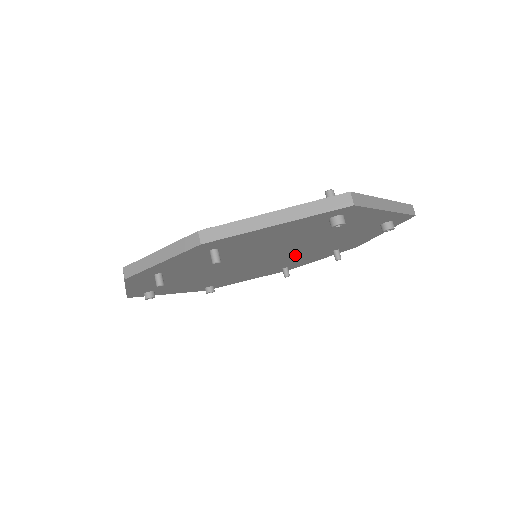
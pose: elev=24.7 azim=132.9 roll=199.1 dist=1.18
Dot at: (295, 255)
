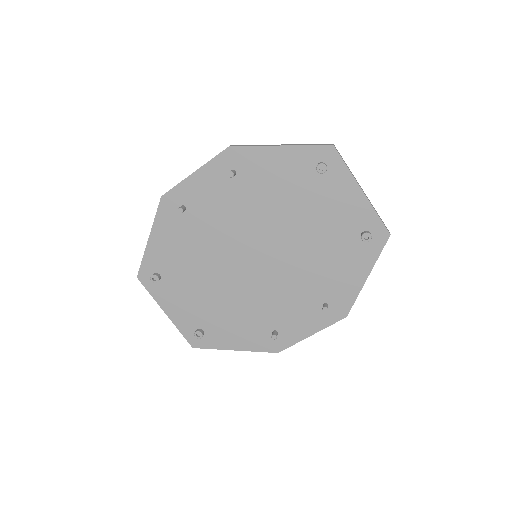
Dot at: (288, 278)
